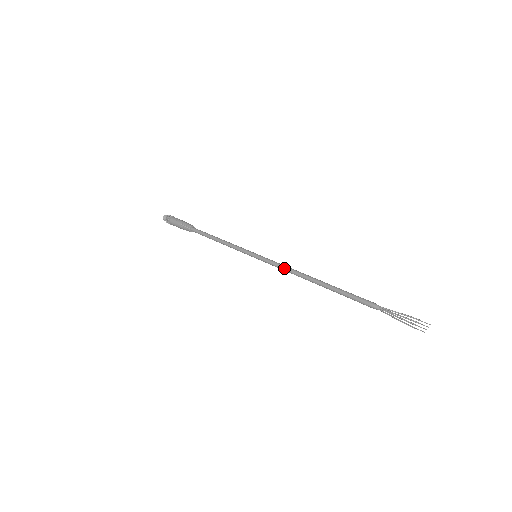
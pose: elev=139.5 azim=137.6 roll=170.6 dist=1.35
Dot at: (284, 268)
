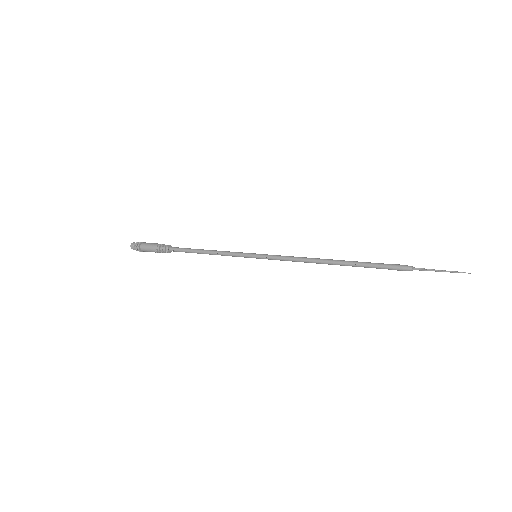
Dot at: (294, 257)
